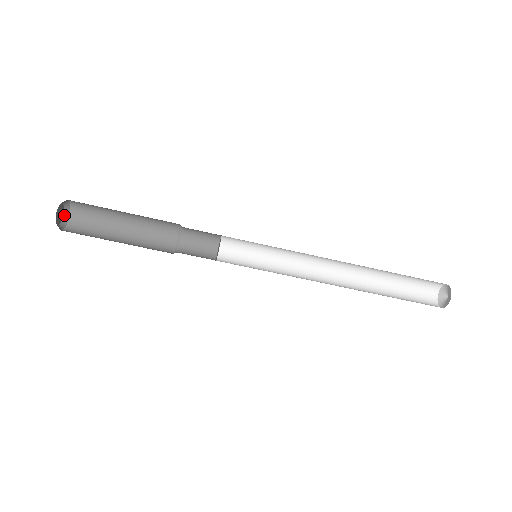
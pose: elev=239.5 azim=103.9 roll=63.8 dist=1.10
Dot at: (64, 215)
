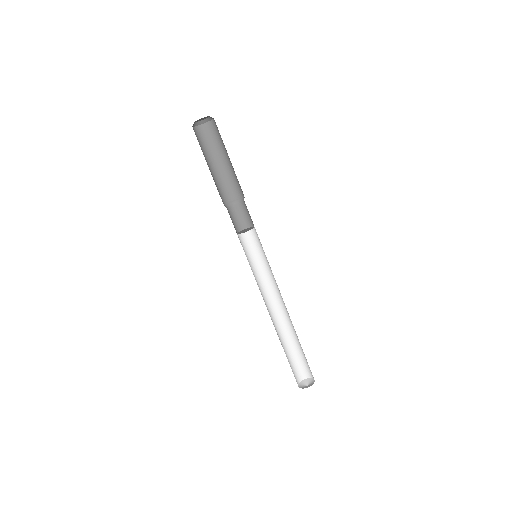
Dot at: (194, 123)
